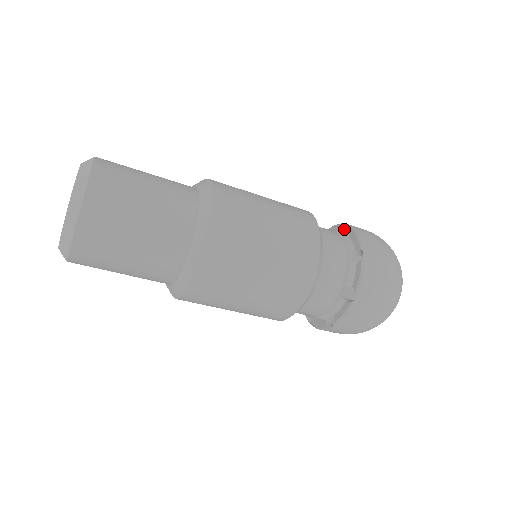
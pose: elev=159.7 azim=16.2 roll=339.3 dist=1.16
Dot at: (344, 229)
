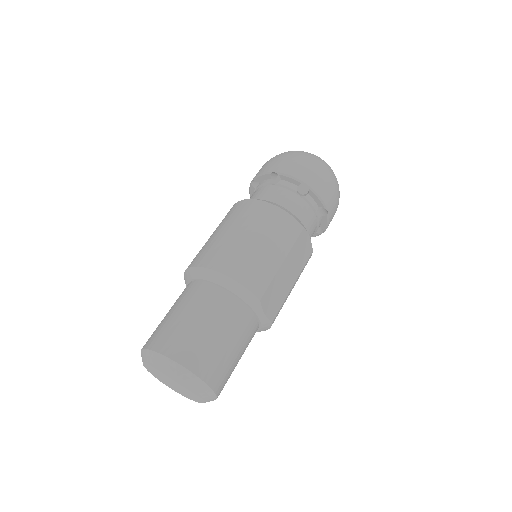
Dot at: (270, 176)
